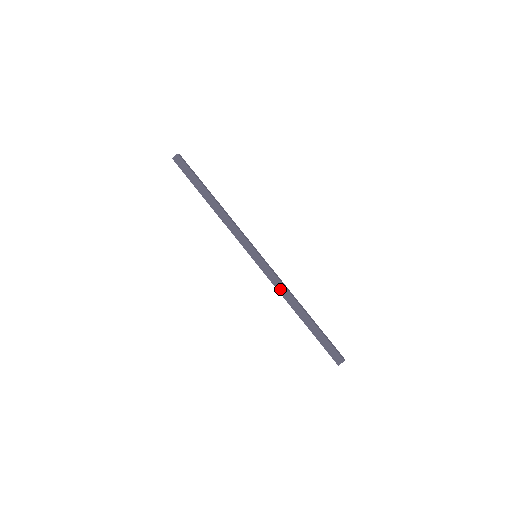
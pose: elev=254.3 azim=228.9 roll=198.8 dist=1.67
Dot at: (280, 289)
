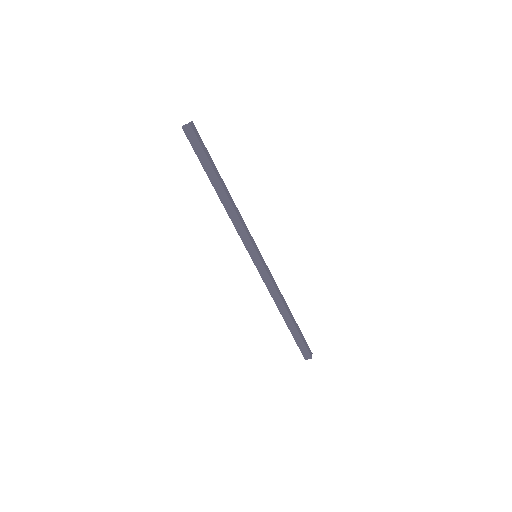
Dot at: (272, 292)
